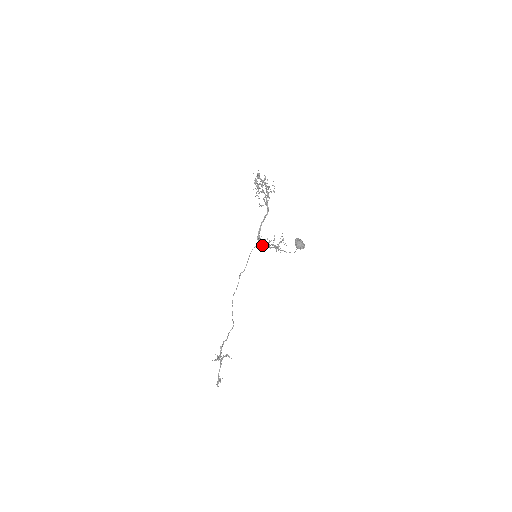
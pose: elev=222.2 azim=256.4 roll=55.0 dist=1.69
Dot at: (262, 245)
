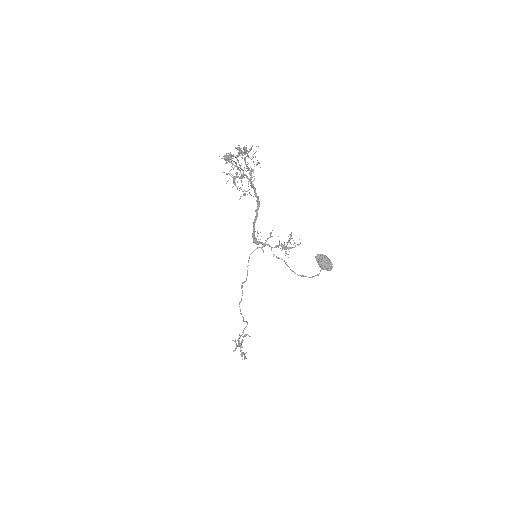
Dot at: (262, 247)
